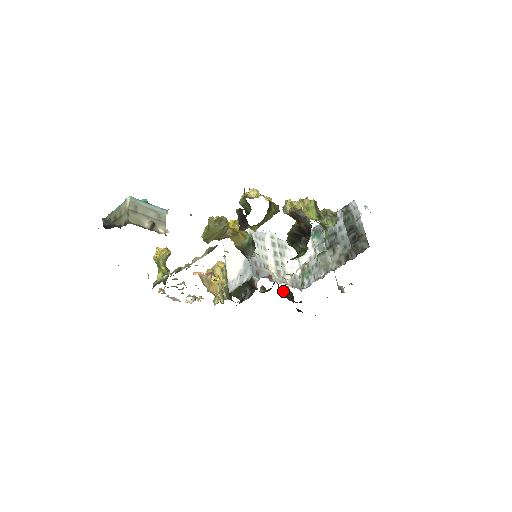
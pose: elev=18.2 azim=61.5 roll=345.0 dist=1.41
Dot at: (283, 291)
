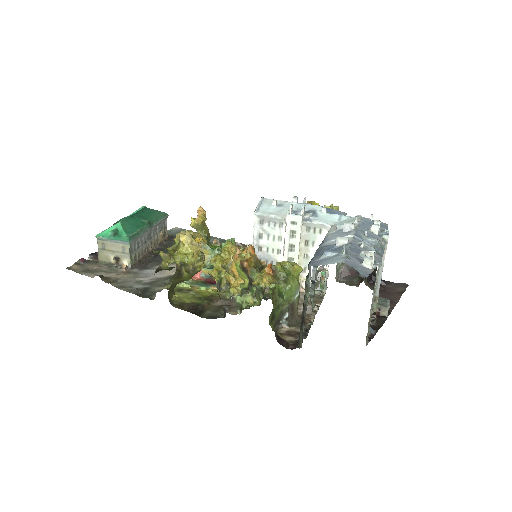
Dot at: occluded
